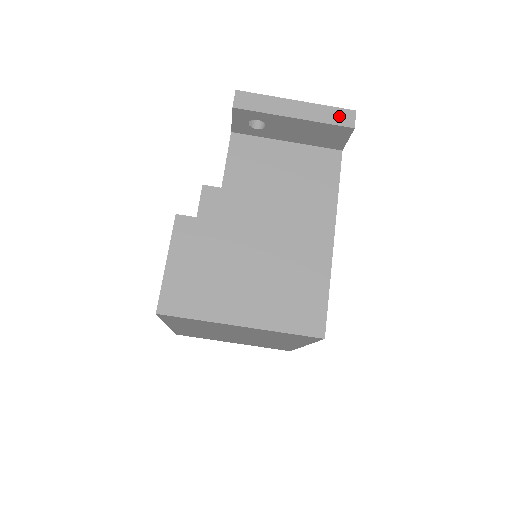
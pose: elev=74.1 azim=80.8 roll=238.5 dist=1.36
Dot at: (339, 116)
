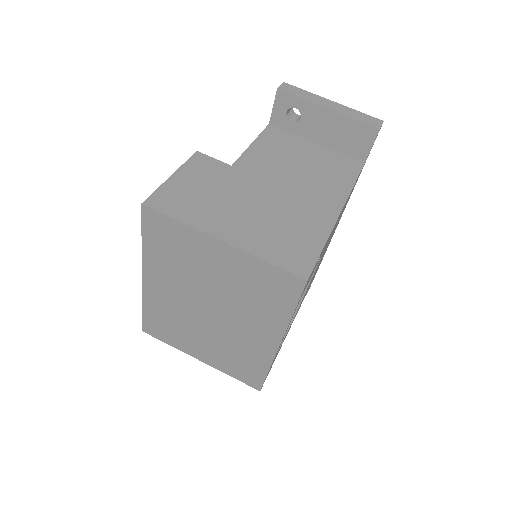
Dot at: (368, 119)
